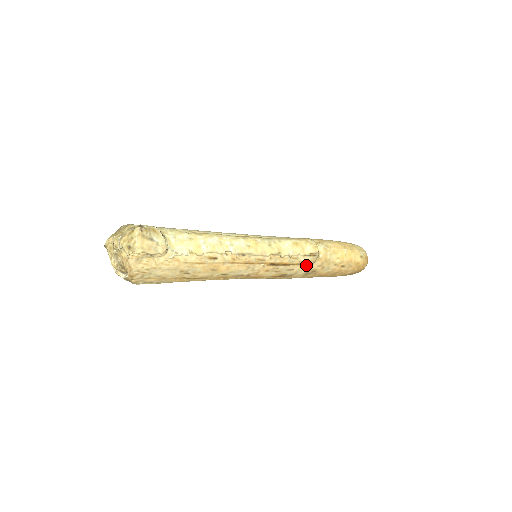
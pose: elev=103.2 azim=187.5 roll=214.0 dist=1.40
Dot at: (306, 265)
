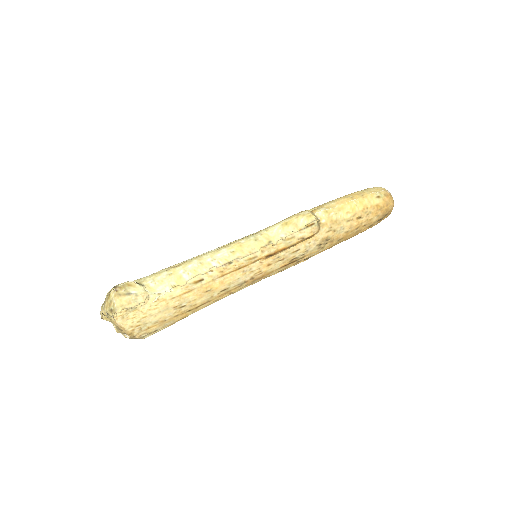
Dot at: (311, 238)
